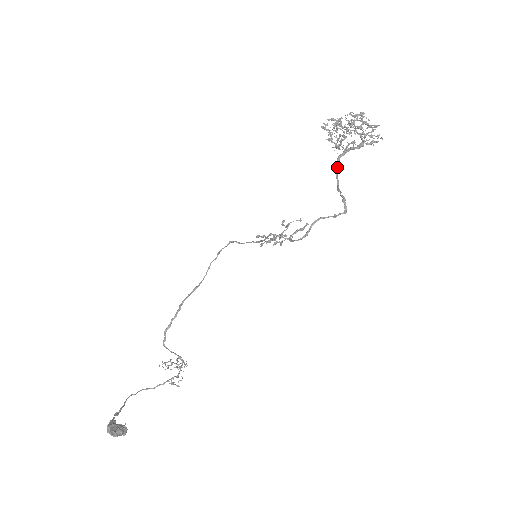
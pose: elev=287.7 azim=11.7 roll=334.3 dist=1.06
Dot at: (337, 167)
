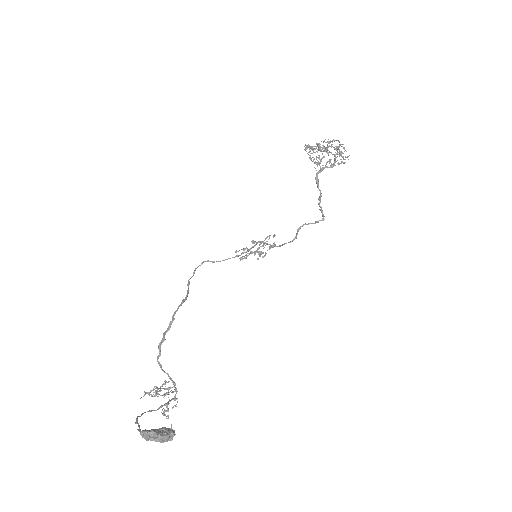
Dot at: (318, 180)
